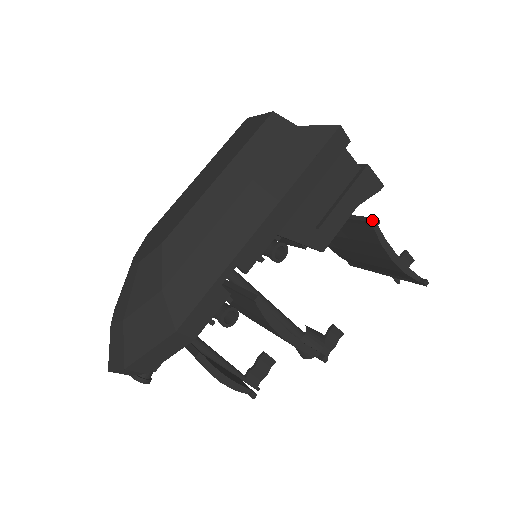
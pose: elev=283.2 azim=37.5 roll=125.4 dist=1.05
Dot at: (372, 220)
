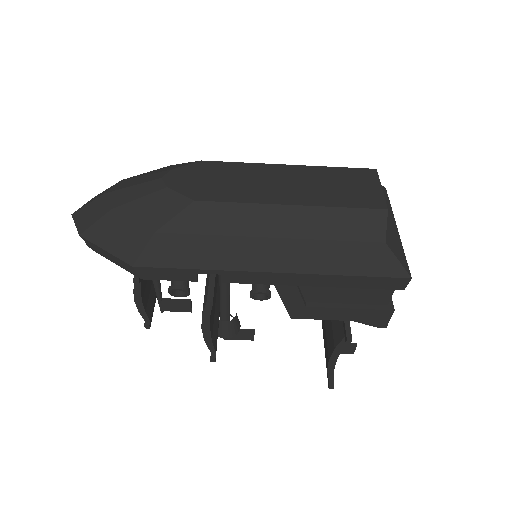
Dot at: (348, 336)
